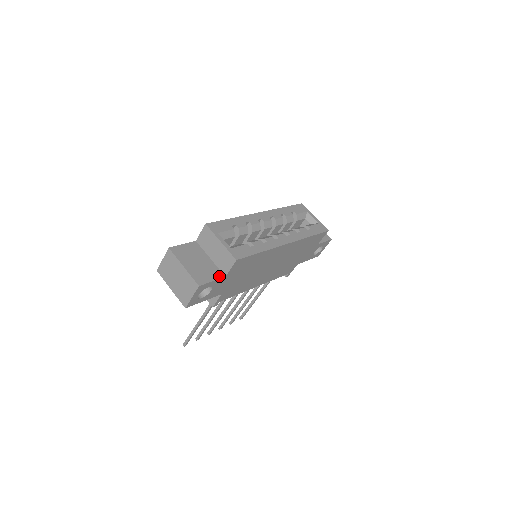
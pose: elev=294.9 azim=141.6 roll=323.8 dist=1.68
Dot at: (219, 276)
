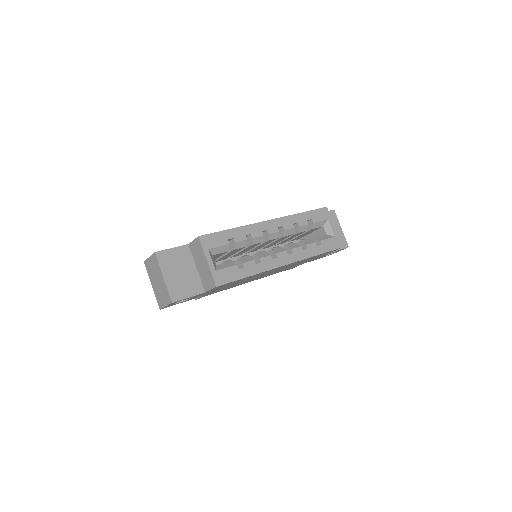
Dot at: (198, 291)
